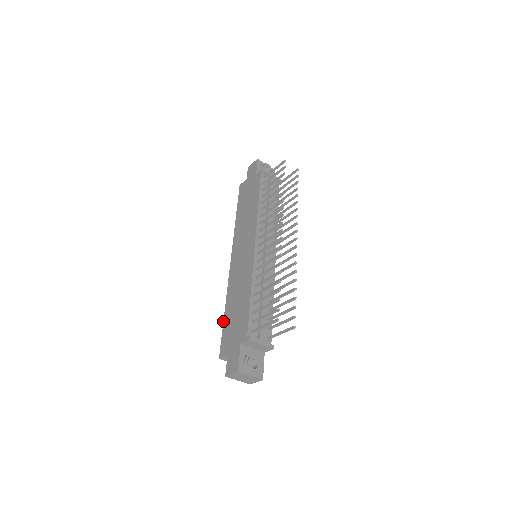
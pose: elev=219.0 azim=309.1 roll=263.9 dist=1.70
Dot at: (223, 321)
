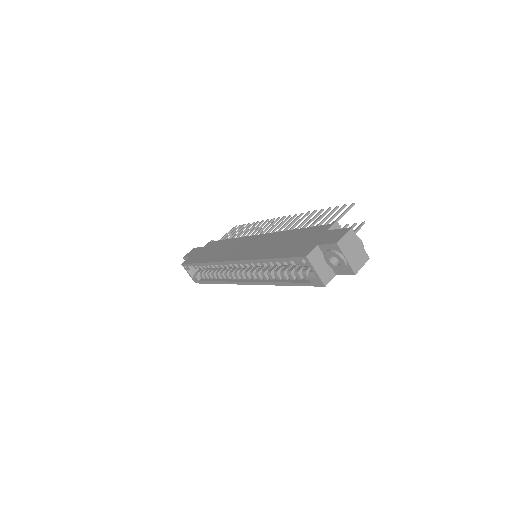
Dot at: (275, 258)
